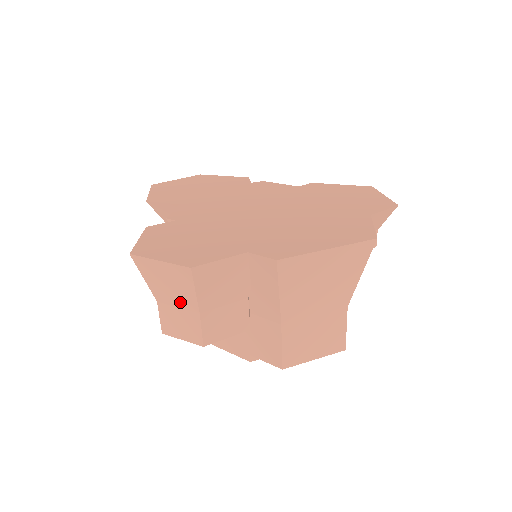
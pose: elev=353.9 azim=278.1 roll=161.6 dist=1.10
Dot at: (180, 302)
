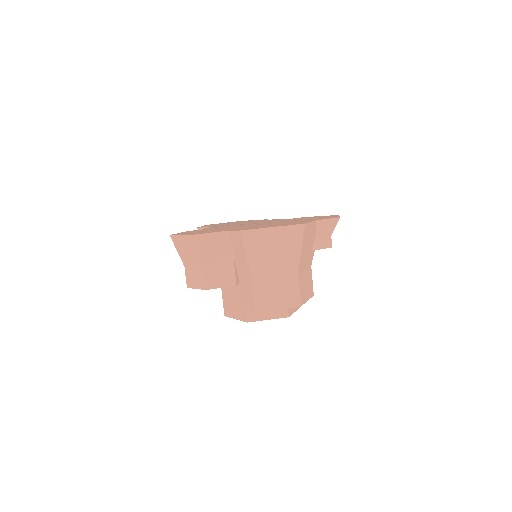
Dot at: (194, 262)
